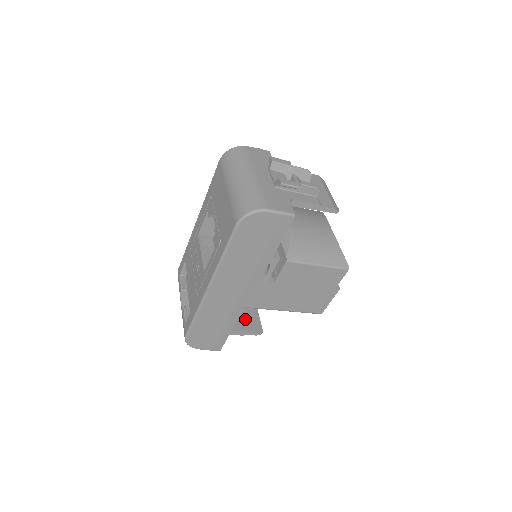
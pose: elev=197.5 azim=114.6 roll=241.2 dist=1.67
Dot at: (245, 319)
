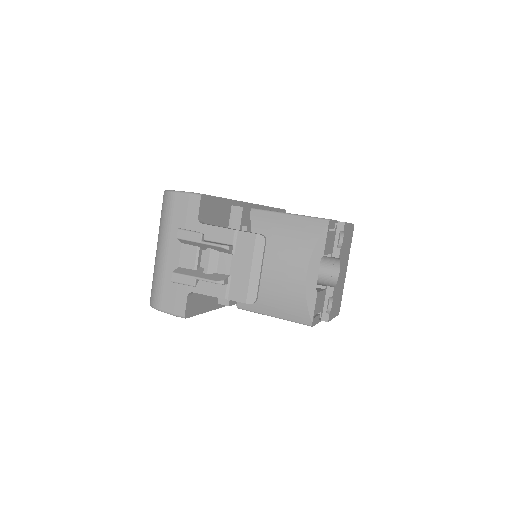
Dot at: occluded
